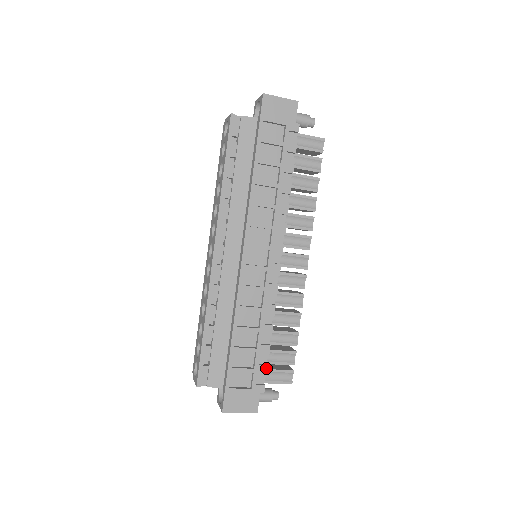
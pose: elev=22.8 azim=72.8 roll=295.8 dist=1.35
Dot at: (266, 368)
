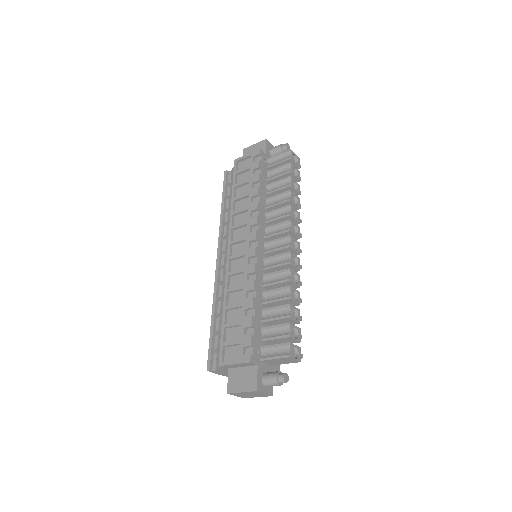
Dot at: (250, 337)
